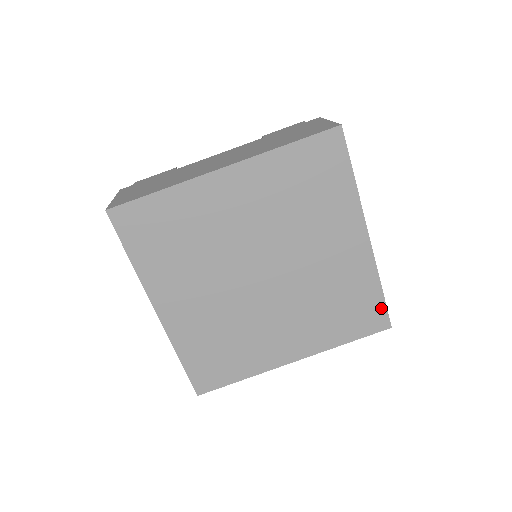
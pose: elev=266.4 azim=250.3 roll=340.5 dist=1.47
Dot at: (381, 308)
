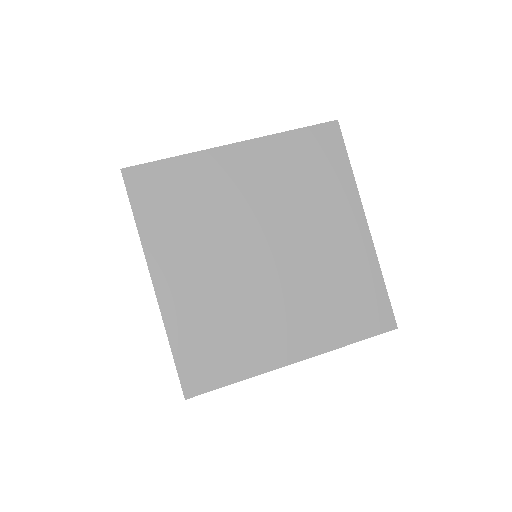
Dot at: (385, 304)
